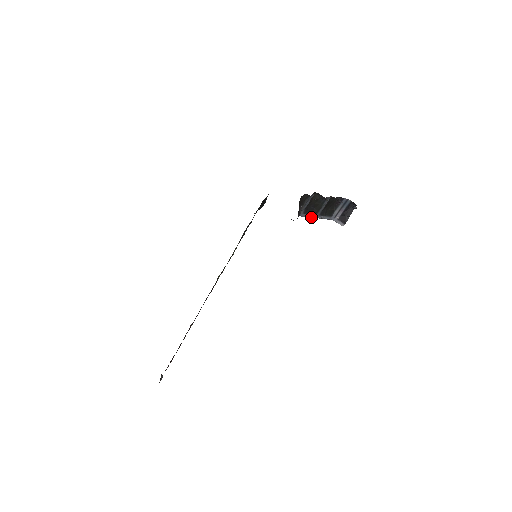
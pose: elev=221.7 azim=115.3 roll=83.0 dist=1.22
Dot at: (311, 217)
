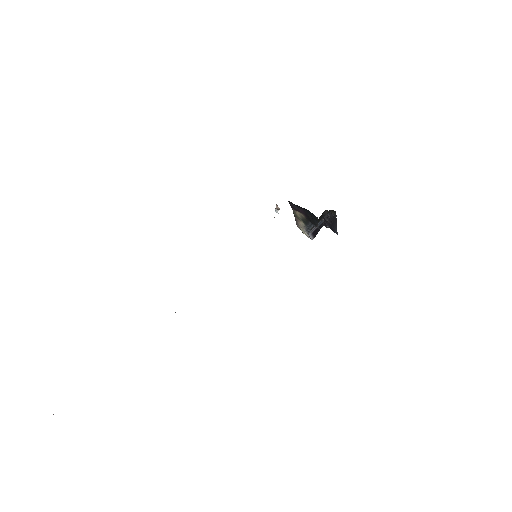
Dot at: (311, 228)
